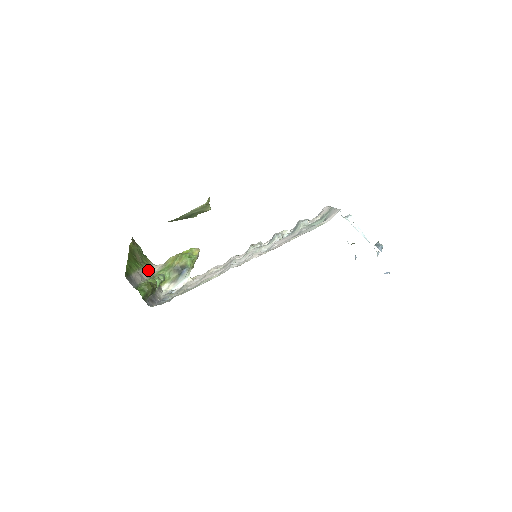
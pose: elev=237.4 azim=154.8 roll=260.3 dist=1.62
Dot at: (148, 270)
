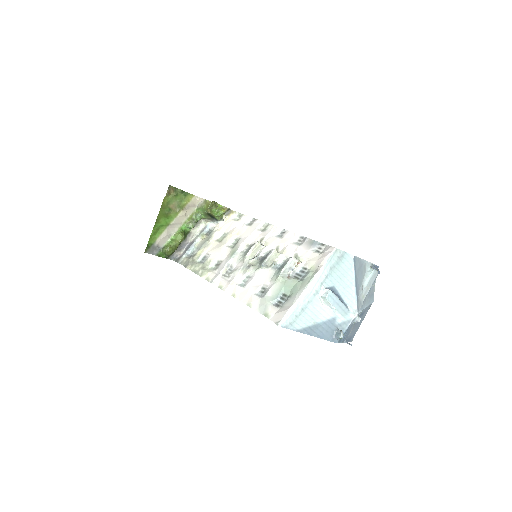
Dot at: (184, 214)
